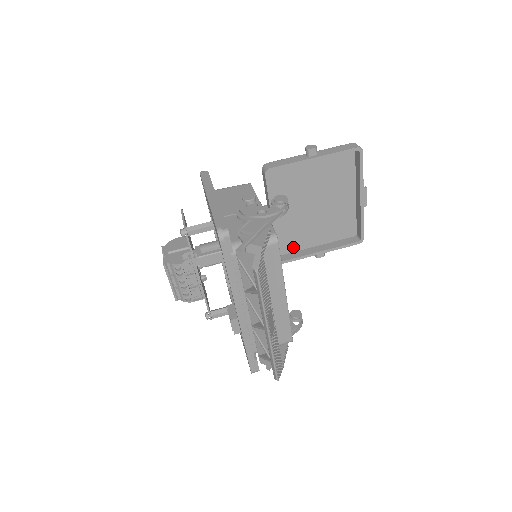
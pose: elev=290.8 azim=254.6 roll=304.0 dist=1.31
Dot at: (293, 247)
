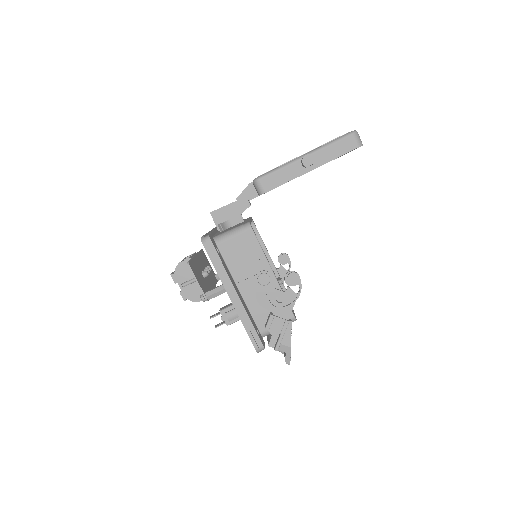
Dot at: occluded
